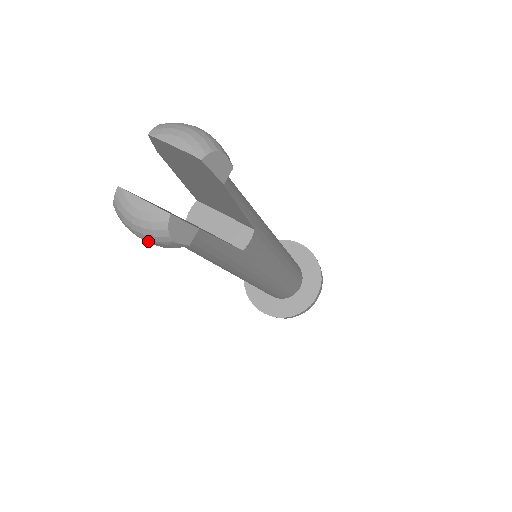
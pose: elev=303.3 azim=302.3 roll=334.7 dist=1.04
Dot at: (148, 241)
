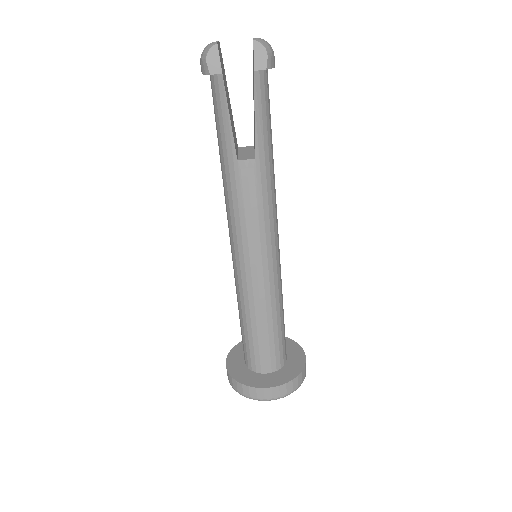
Dot at: (201, 62)
